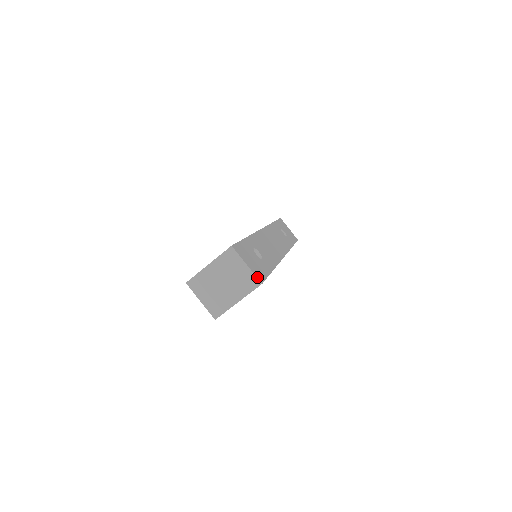
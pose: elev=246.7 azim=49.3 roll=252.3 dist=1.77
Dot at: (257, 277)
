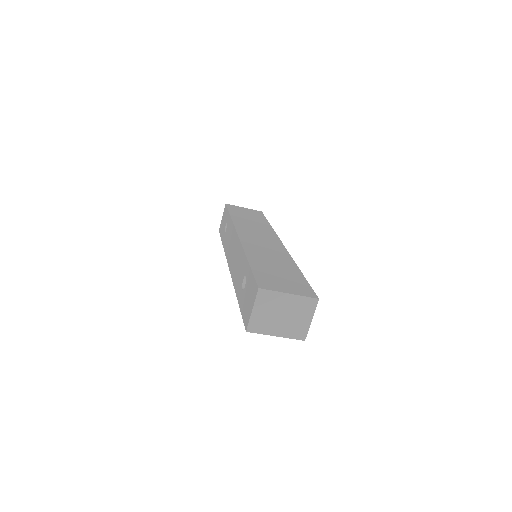
Dot at: (307, 333)
